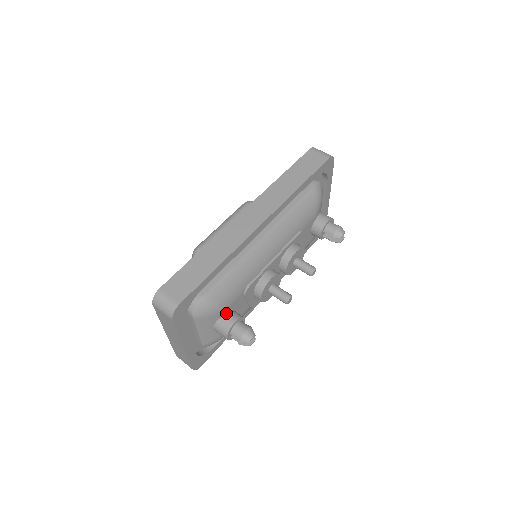
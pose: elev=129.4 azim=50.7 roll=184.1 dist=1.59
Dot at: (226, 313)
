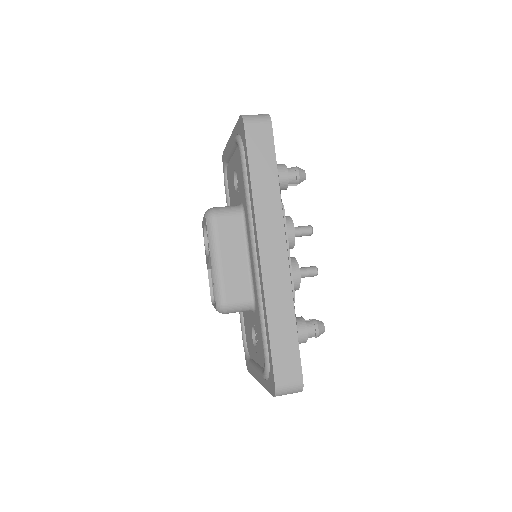
Dot at: occluded
